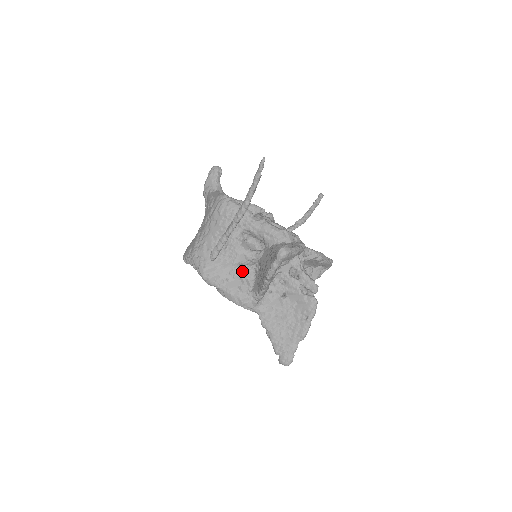
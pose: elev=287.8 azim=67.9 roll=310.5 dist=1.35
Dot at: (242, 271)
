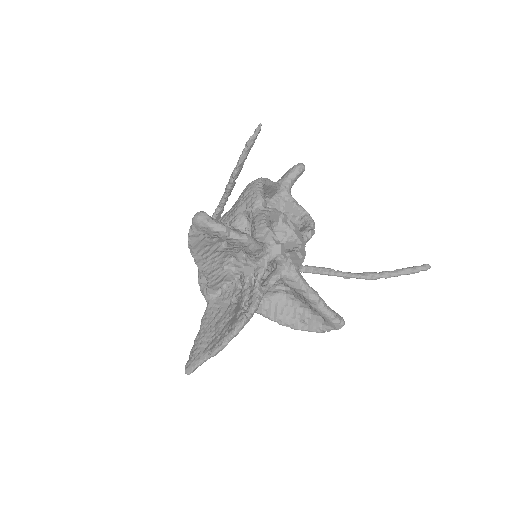
Dot at: occluded
